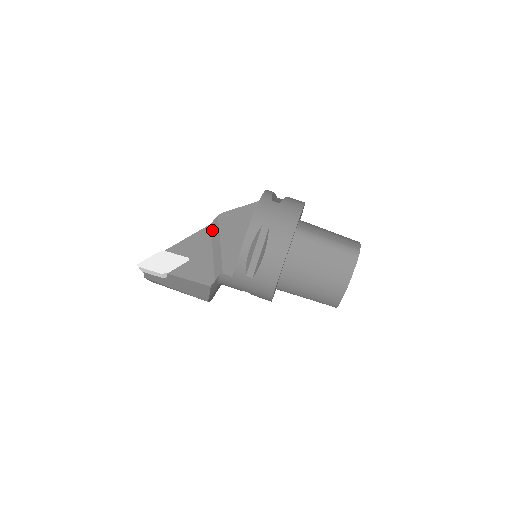
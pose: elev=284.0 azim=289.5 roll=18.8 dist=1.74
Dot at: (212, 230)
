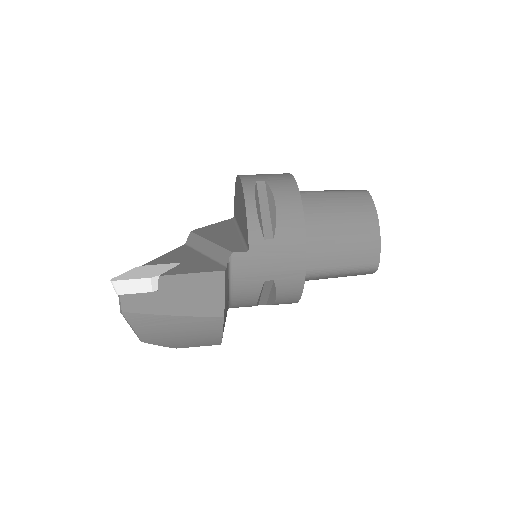
Dot at: (191, 244)
